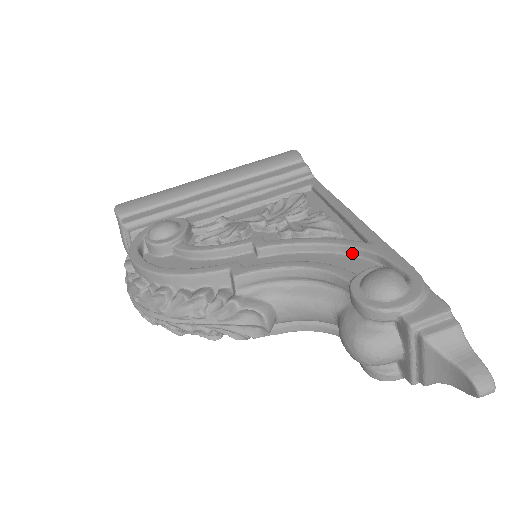
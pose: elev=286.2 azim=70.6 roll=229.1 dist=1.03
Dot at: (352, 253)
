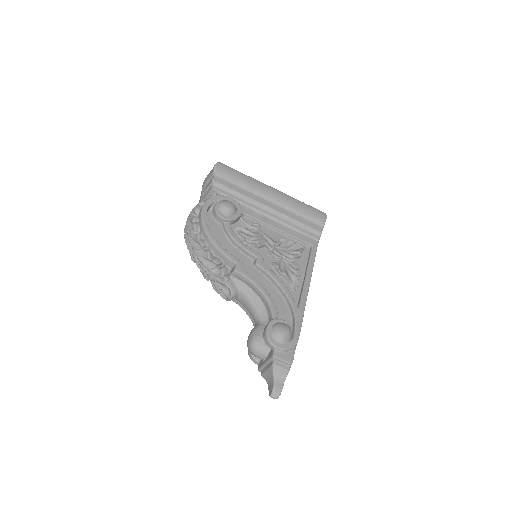
Dot at: (288, 304)
